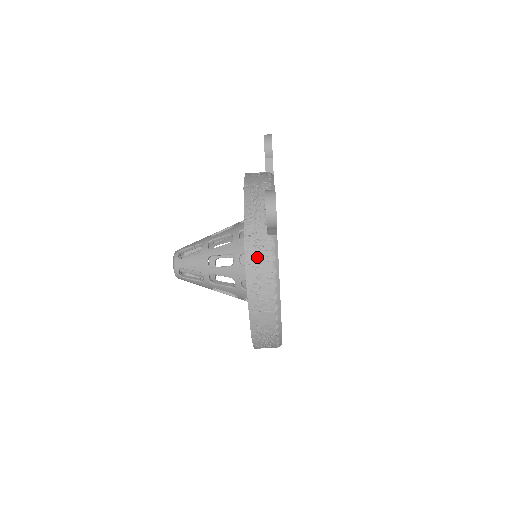
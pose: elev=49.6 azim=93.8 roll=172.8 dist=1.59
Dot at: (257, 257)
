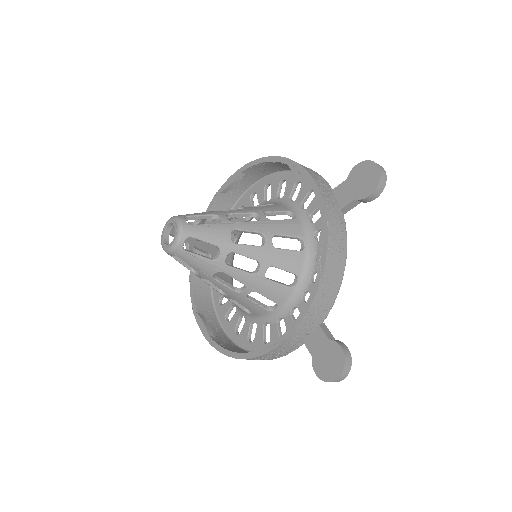
Dot at: (279, 352)
